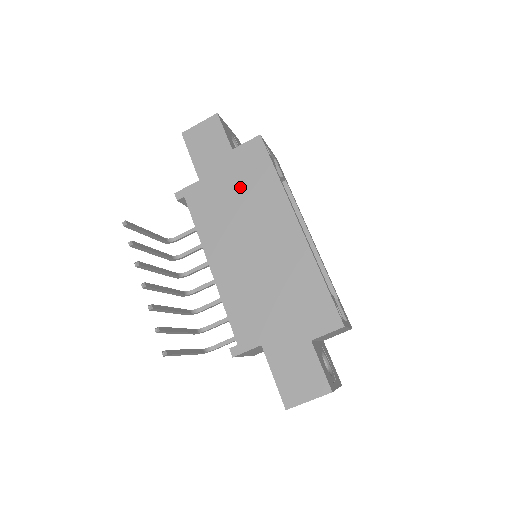
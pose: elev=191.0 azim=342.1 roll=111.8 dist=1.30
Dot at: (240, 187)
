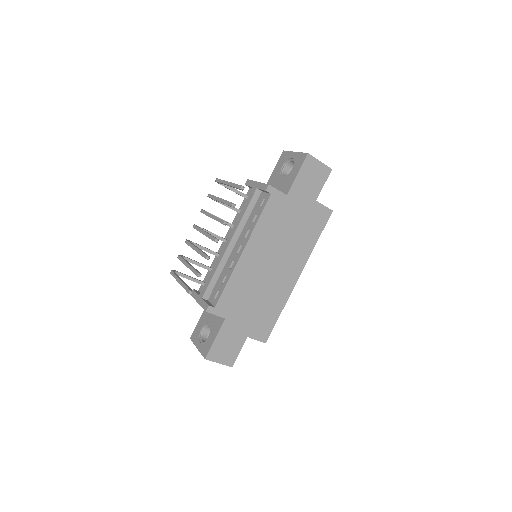
Dot at: (298, 226)
